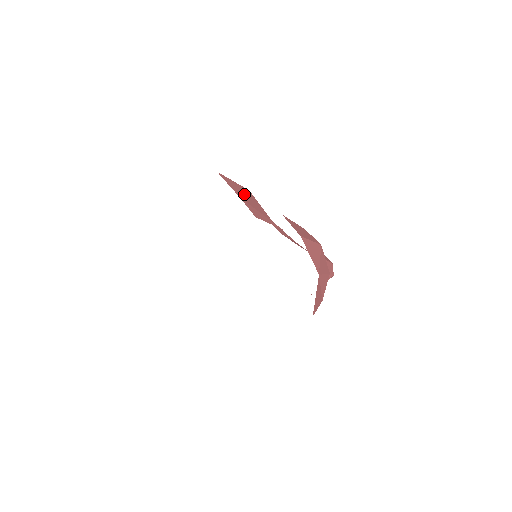
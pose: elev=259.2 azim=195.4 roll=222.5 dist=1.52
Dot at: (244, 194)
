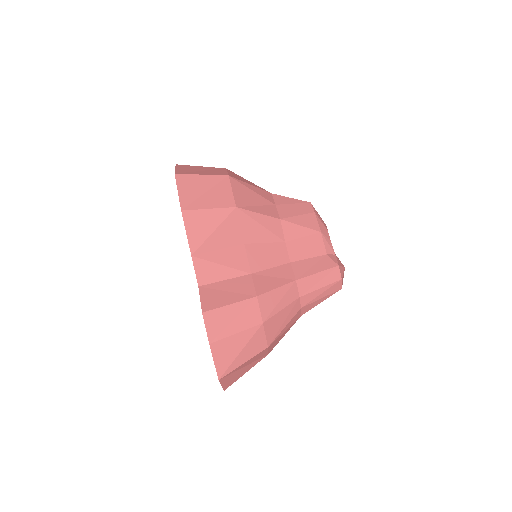
Dot at: (211, 234)
